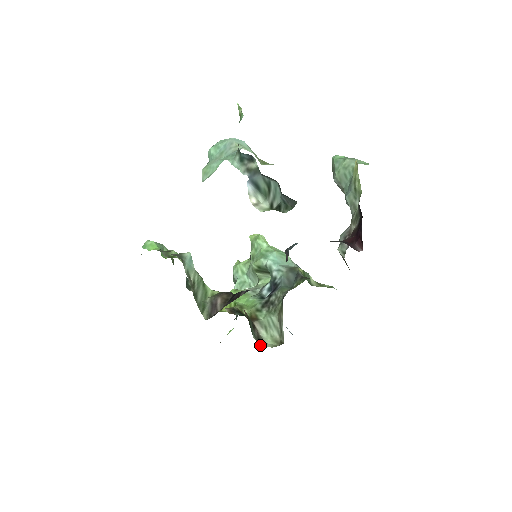
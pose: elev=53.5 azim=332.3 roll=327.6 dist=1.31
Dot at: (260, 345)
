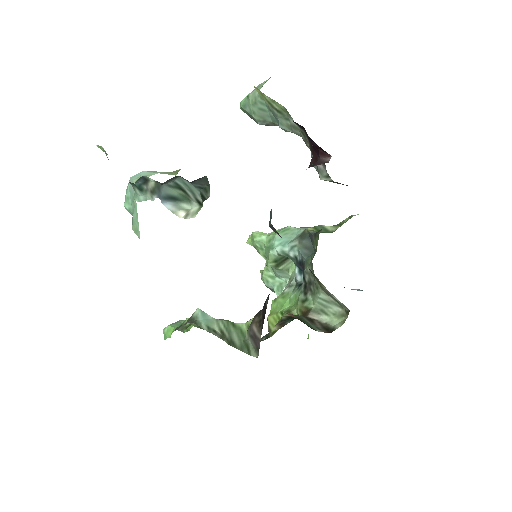
Dot at: occluded
